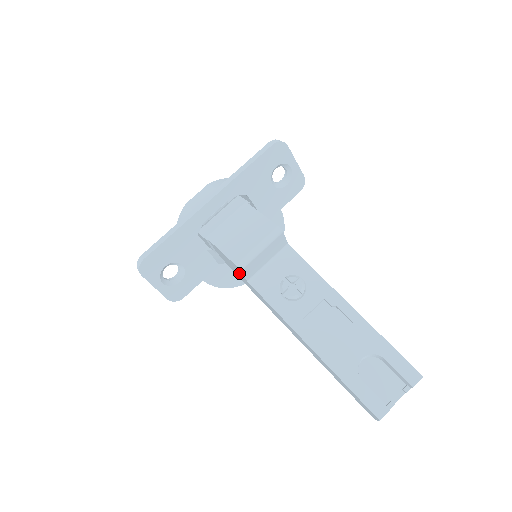
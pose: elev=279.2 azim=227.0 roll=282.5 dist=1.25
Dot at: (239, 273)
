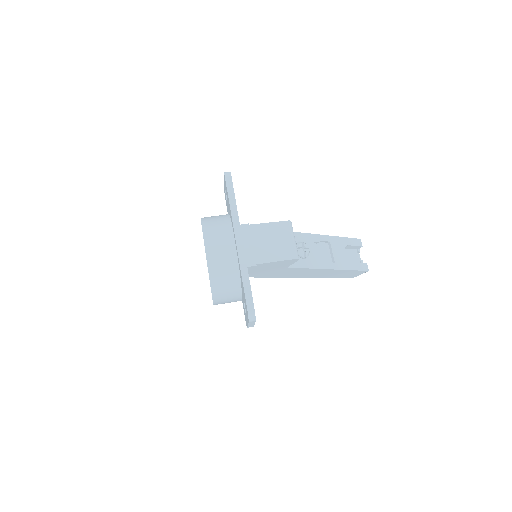
Dot at: (279, 268)
